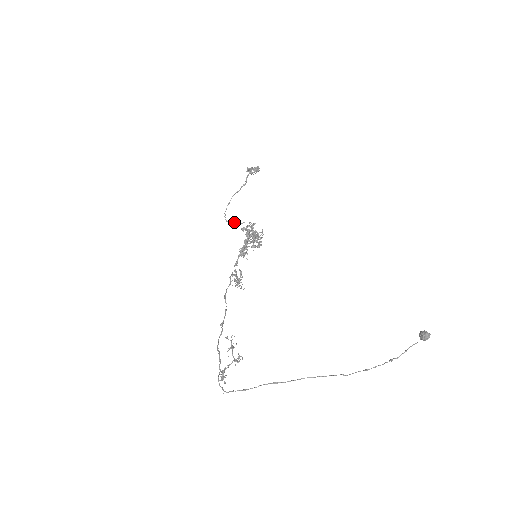
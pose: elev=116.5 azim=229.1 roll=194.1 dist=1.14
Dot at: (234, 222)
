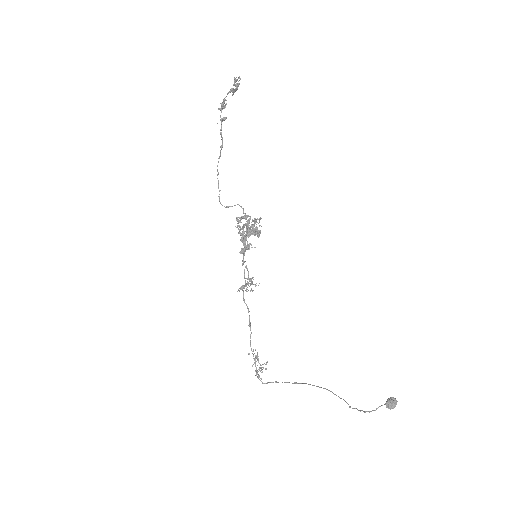
Dot at: (228, 207)
